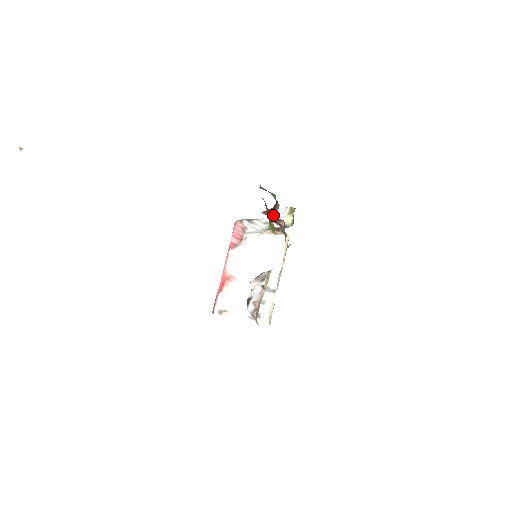
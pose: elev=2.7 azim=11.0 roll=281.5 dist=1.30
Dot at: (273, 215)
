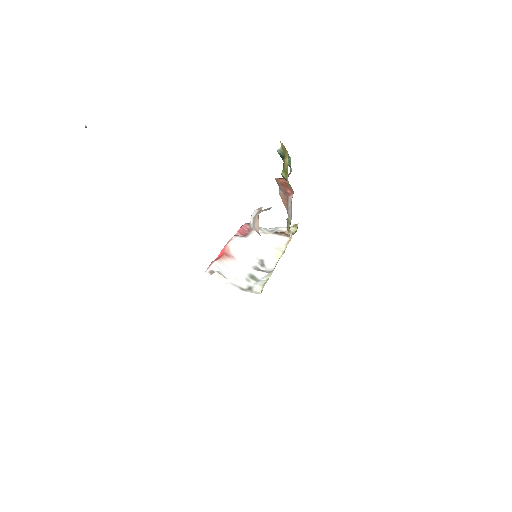
Dot at: (285, 181)
